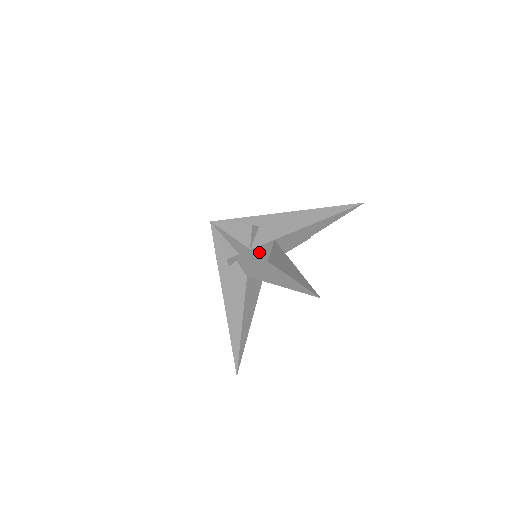
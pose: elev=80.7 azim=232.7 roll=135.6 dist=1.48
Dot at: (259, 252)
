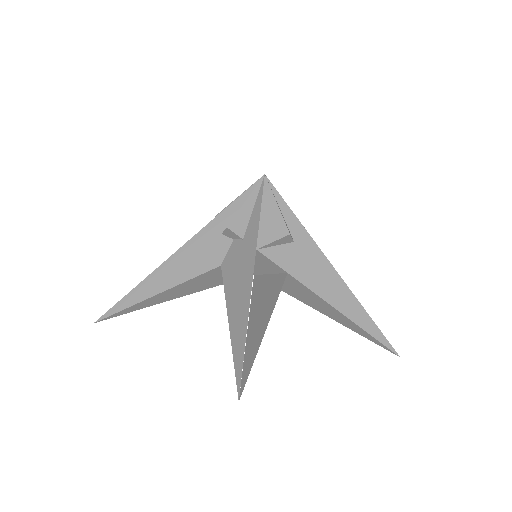
Dot at: (261, 261)
